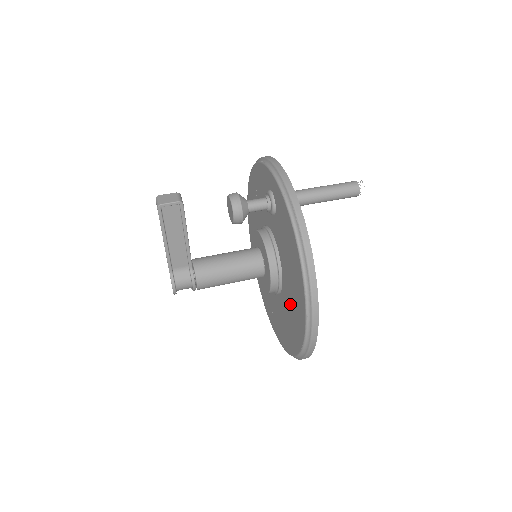
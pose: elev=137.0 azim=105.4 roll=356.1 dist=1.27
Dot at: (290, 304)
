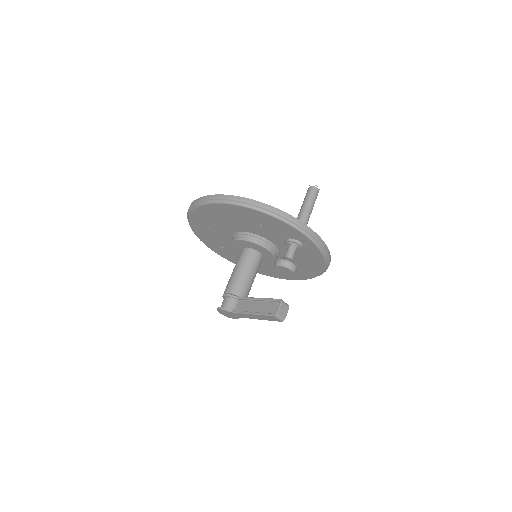
Dot at: occluded
